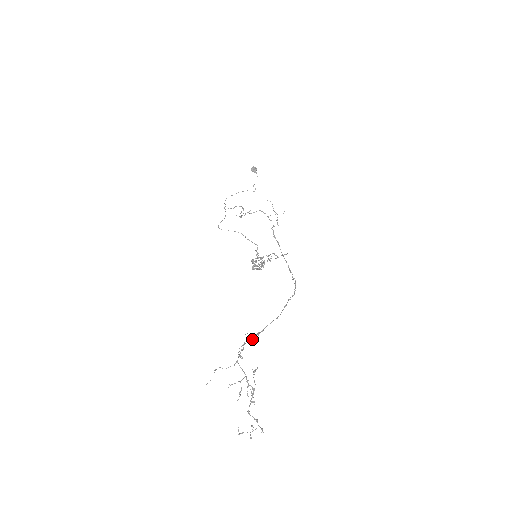
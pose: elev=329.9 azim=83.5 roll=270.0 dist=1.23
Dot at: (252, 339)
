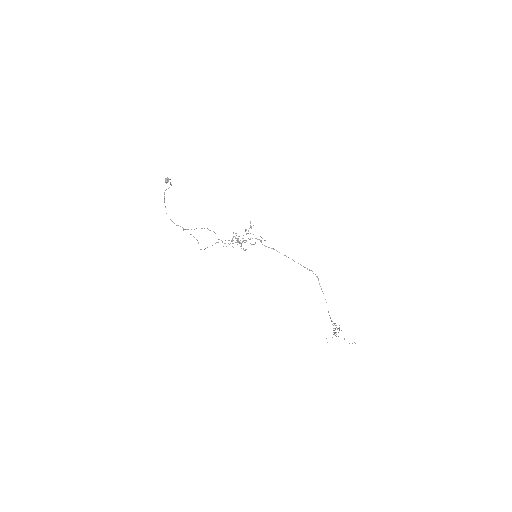
Dot at: occluded
